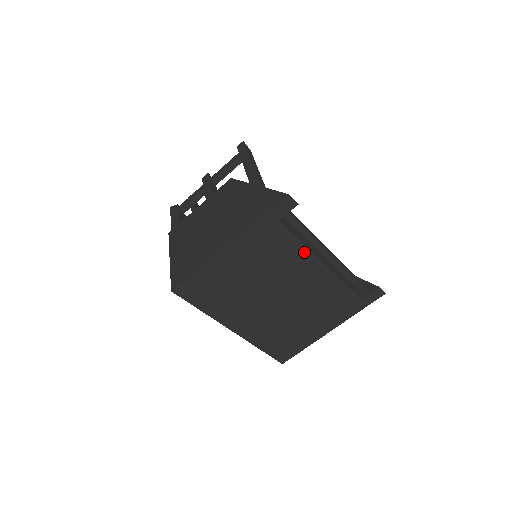
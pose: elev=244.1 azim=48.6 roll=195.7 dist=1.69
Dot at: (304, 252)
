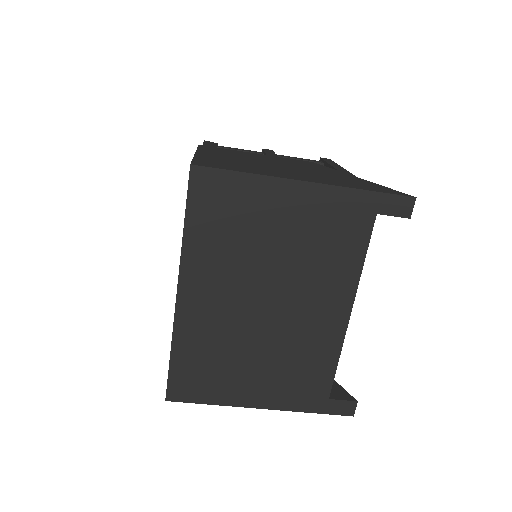
Dot at: (352, 278)
